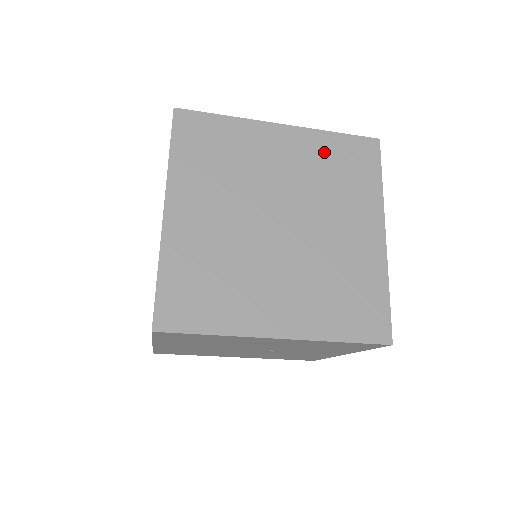
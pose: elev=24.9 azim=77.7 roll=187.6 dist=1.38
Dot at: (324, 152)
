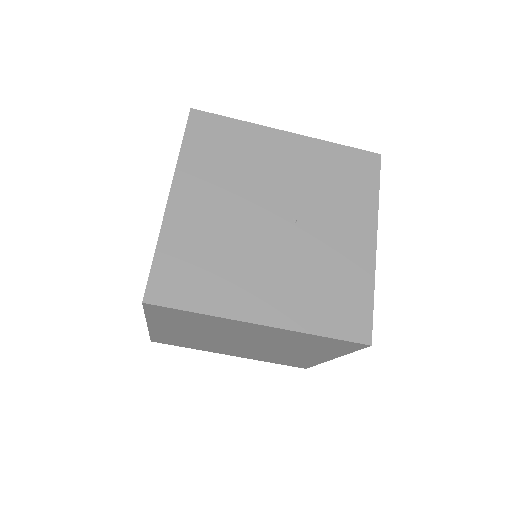
Dot at: occluded
